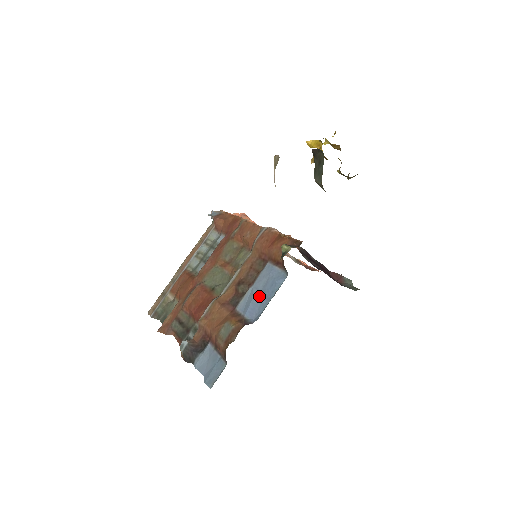
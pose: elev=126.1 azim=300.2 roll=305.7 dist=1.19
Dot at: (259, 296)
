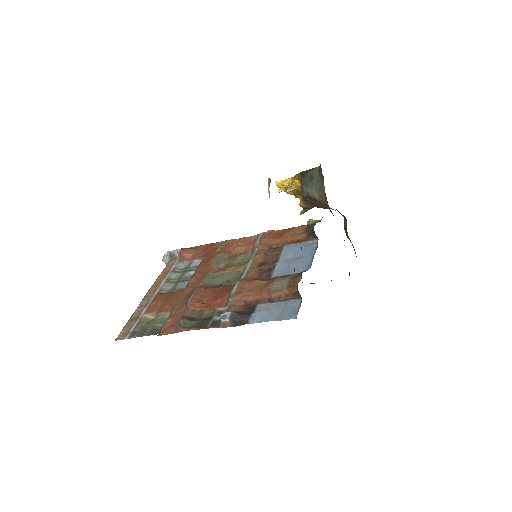
Dot at: (296, 260)
